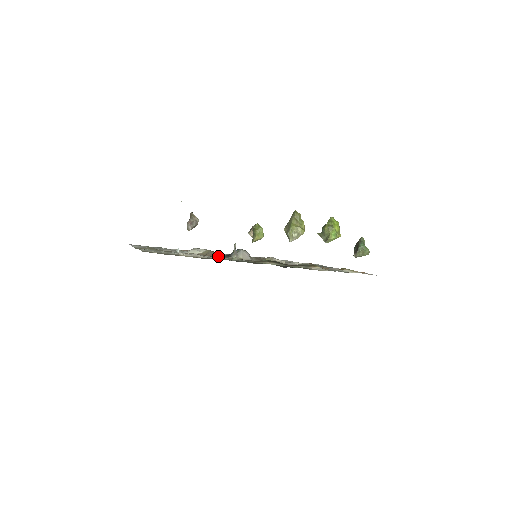
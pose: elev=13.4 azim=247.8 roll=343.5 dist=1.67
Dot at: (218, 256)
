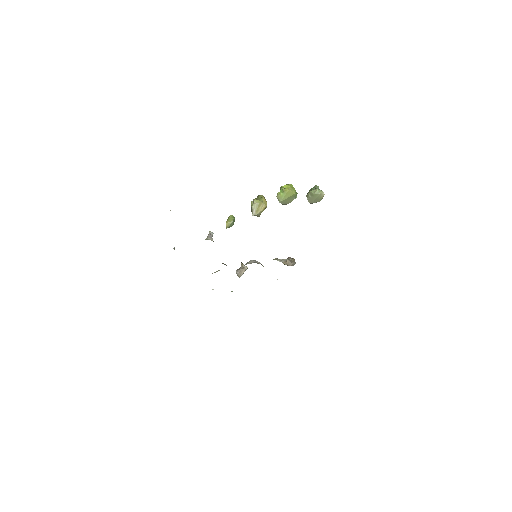
Dot at: occluded
